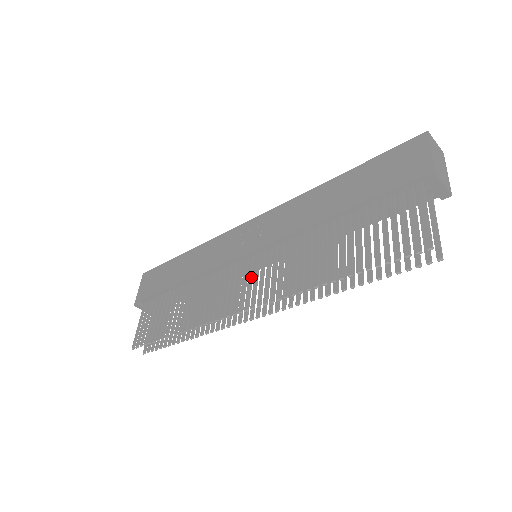
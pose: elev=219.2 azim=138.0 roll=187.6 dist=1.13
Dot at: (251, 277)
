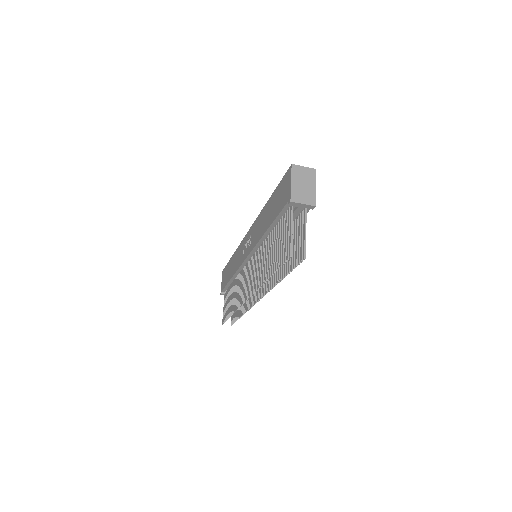
Dot at: (250, 274)
